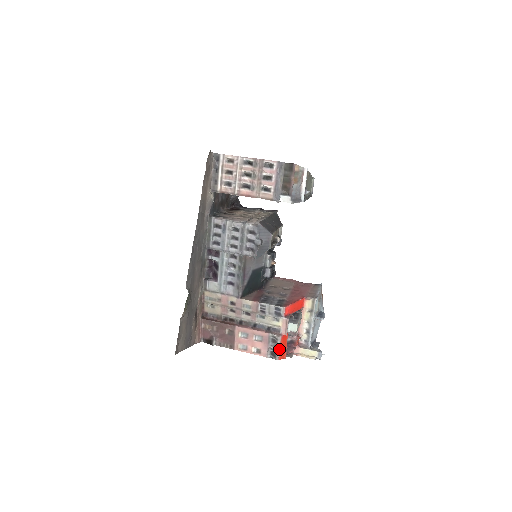
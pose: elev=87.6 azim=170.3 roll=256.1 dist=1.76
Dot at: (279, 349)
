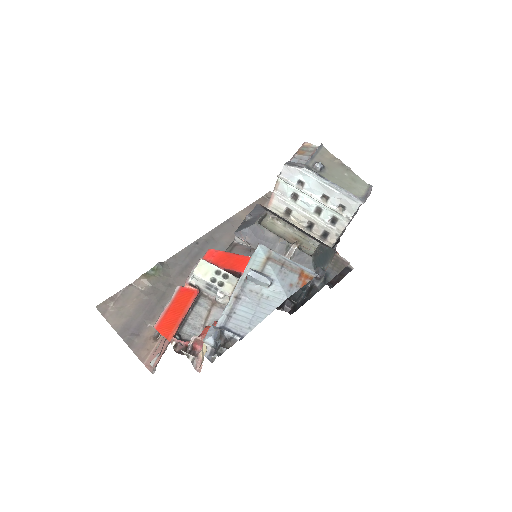
Dot at: (166, 308)
